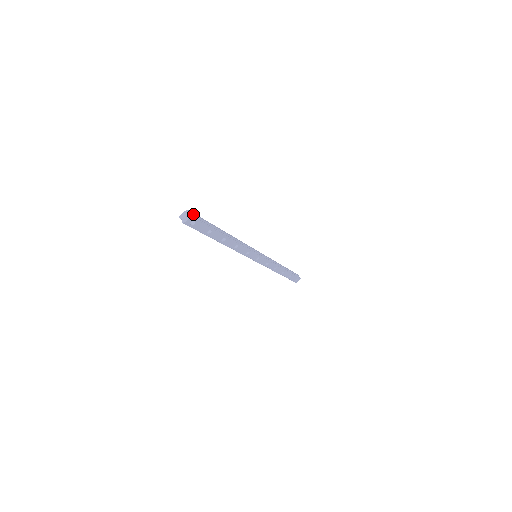
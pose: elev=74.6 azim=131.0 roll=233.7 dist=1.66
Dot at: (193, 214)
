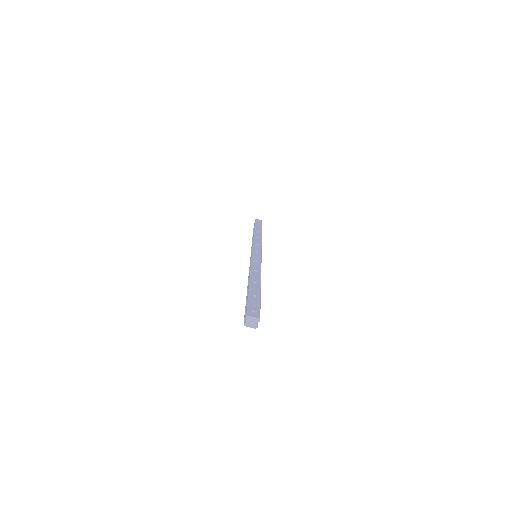
Dot at: (259, 316)
